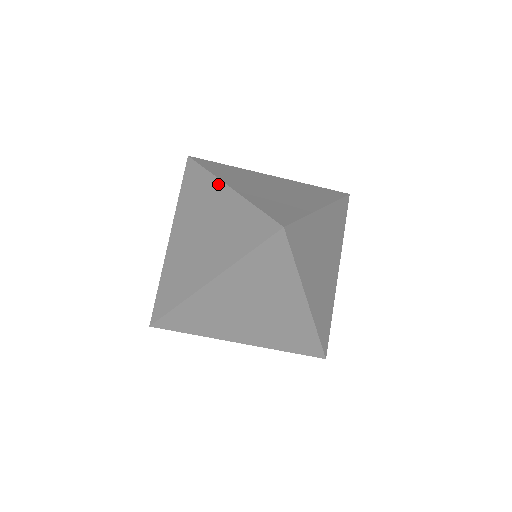
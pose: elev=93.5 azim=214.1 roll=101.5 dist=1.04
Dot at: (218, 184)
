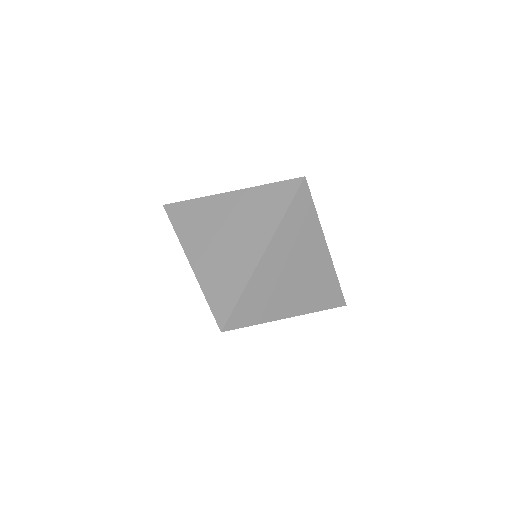
Dot at: (267, 239)
